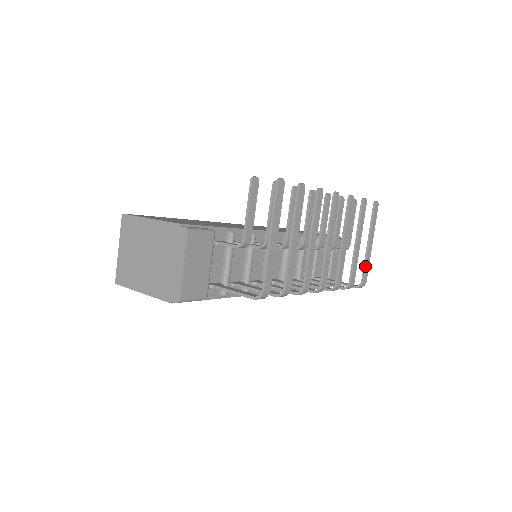
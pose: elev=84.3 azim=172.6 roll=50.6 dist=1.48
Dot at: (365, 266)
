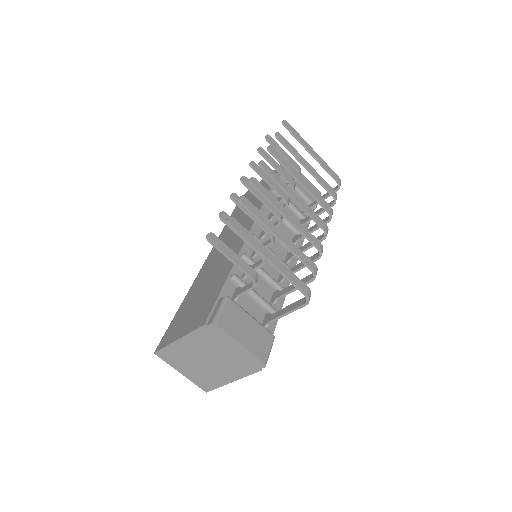
Dot at: (327, 171)
